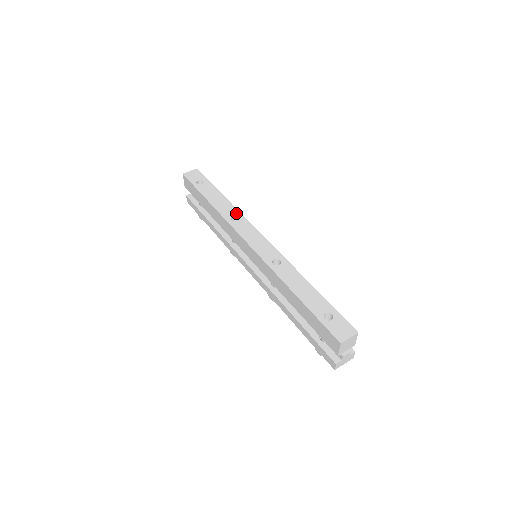
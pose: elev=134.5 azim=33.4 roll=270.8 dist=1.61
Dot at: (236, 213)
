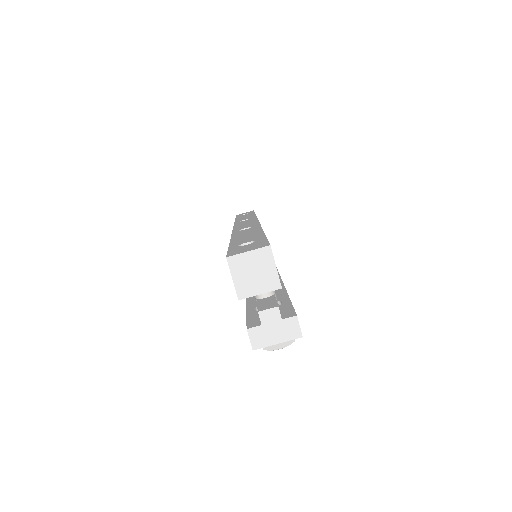
Dot at: (251, 217)
